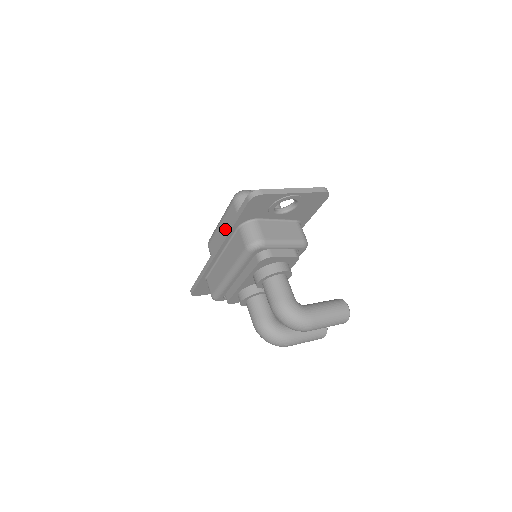
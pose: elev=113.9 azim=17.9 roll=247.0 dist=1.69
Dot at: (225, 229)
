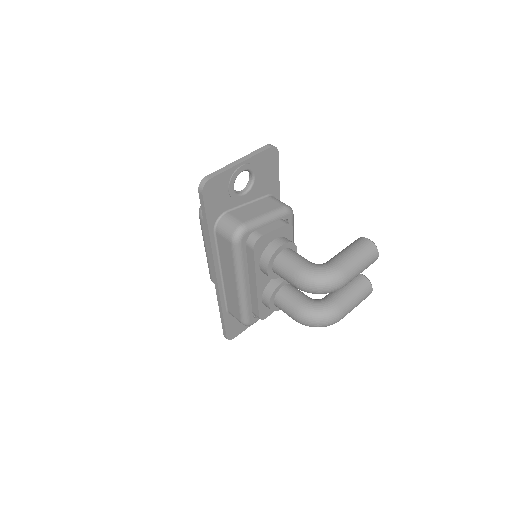
Dot at: occluded
